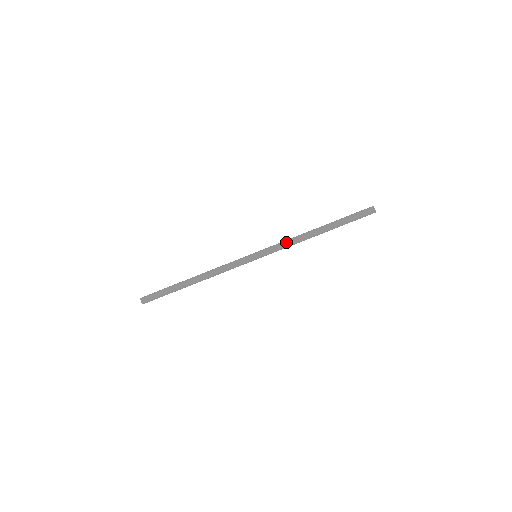
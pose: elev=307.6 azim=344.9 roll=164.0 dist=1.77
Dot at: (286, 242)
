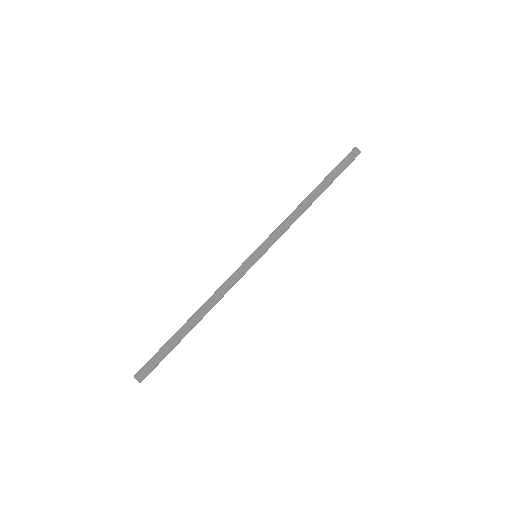
Dot at: (285, 226)
